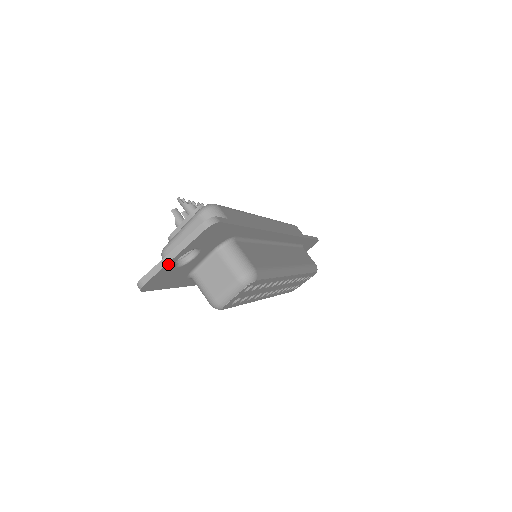
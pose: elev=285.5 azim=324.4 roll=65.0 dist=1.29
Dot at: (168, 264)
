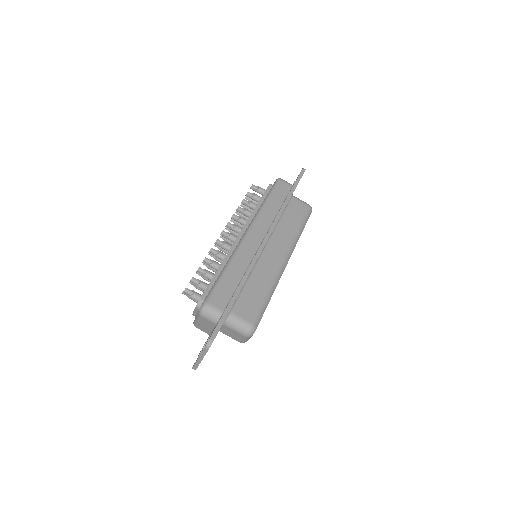
Dot at: occluded
